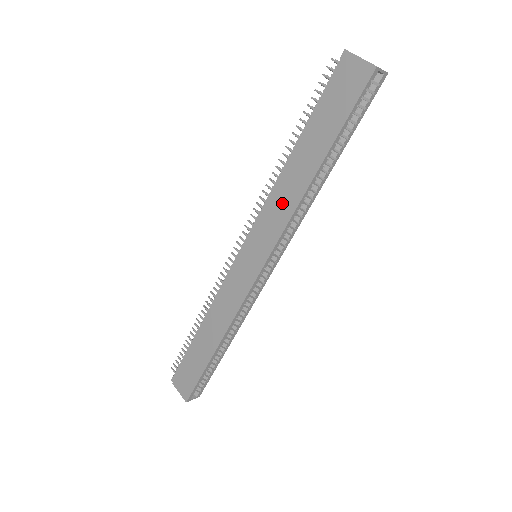
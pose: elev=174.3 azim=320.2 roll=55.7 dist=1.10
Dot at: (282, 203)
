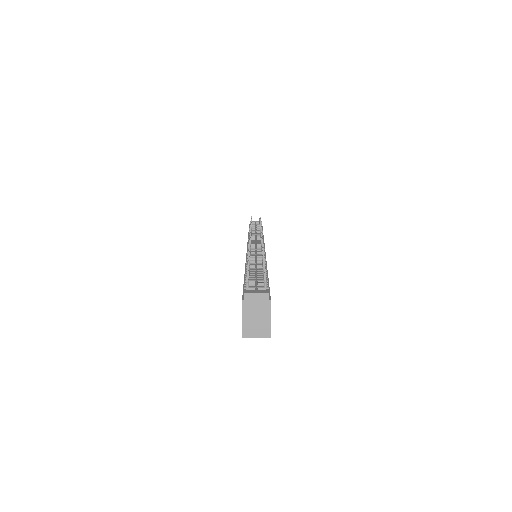
Dot at: occluded
